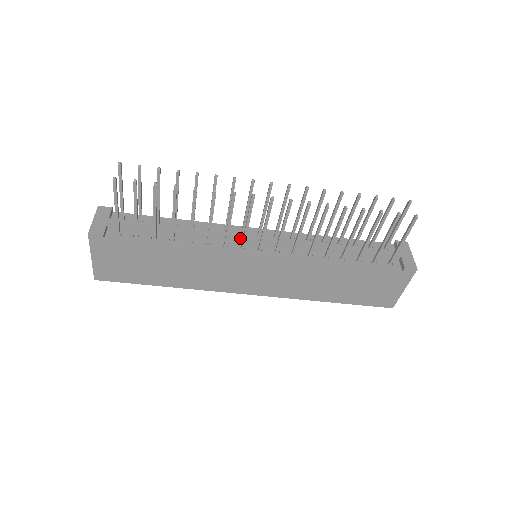
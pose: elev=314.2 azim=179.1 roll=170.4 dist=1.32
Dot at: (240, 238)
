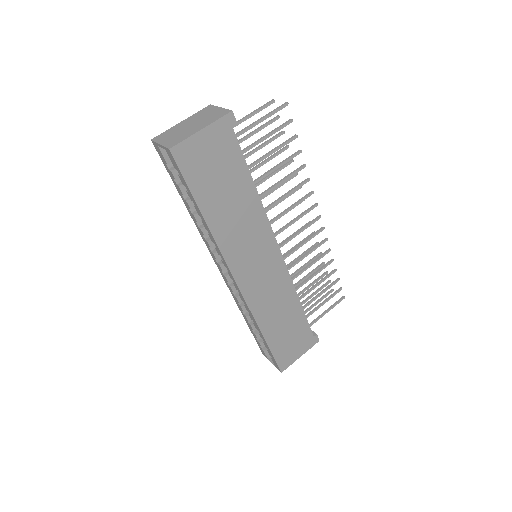
Dot at: occluded
